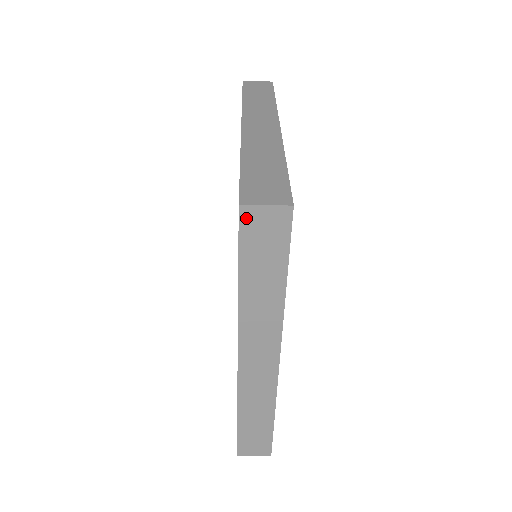
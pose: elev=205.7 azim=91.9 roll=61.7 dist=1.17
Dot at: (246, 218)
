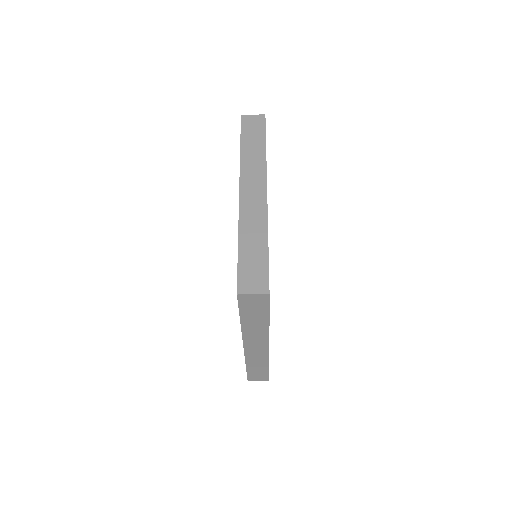
Dot at: (242, 299)
